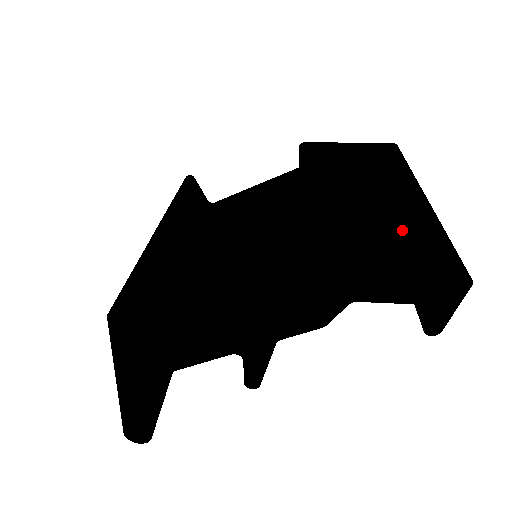
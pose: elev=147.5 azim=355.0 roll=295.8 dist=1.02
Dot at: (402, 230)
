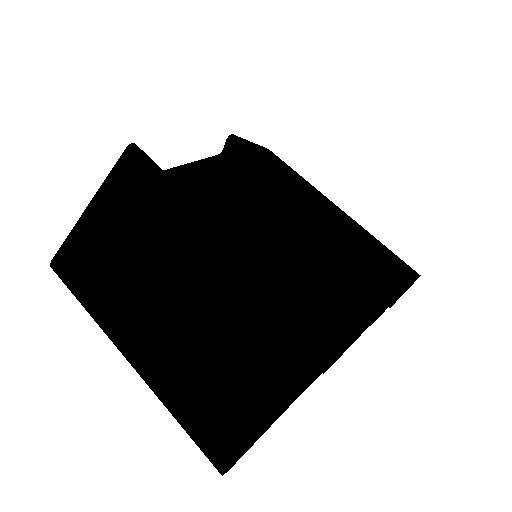
Dot at: (379, 245)
